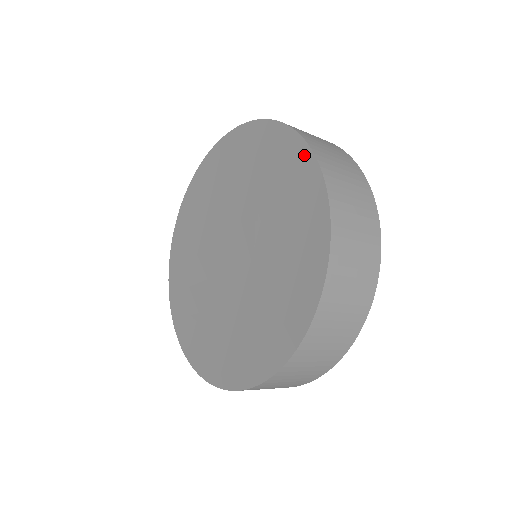
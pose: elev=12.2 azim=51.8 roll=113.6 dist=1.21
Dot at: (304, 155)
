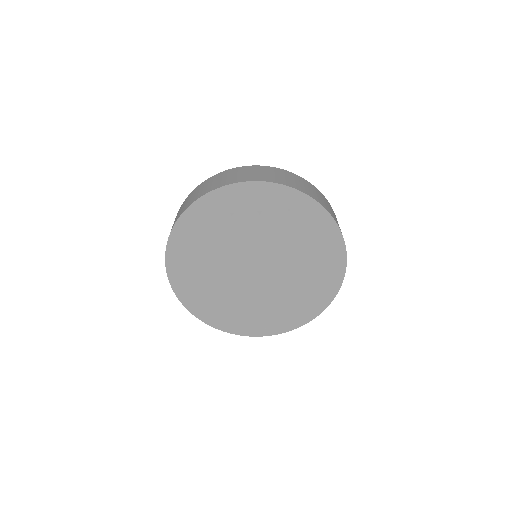
Dot at: (334, 232)
